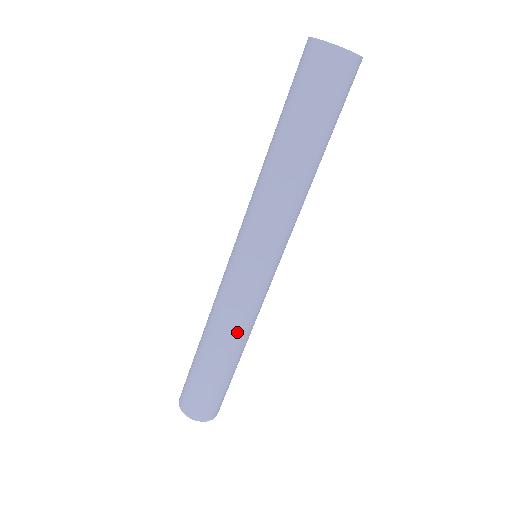
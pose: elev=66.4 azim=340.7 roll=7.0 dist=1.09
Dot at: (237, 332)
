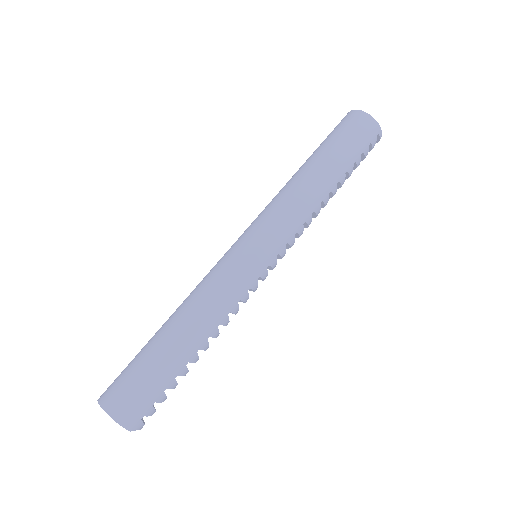
Dot at: (193, 298)
